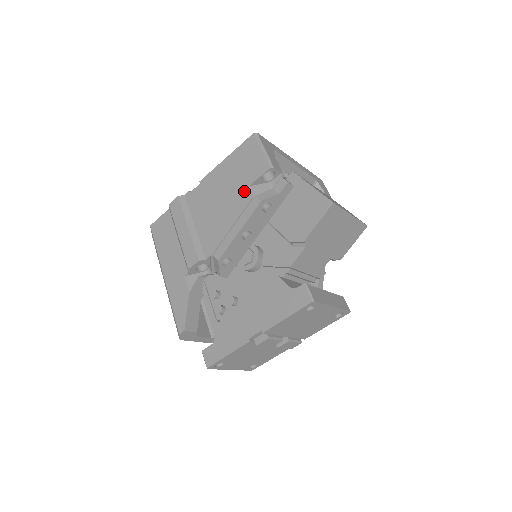
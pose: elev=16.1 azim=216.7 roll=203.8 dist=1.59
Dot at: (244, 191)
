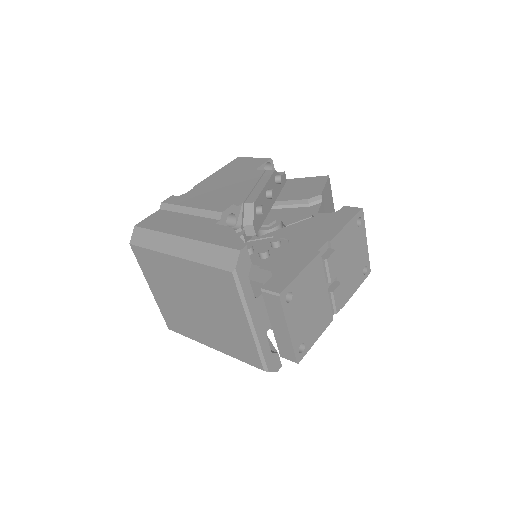
Dot at: (253, 172)
